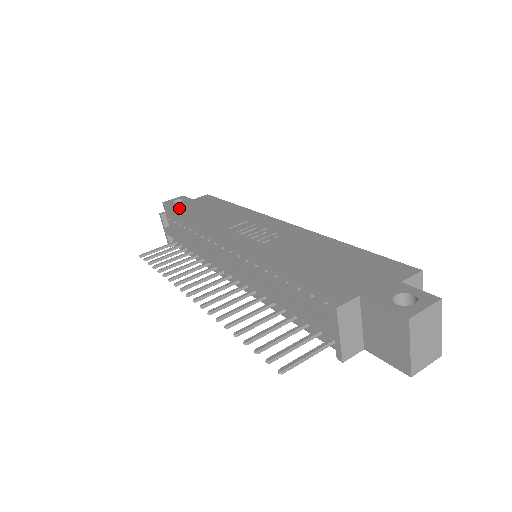
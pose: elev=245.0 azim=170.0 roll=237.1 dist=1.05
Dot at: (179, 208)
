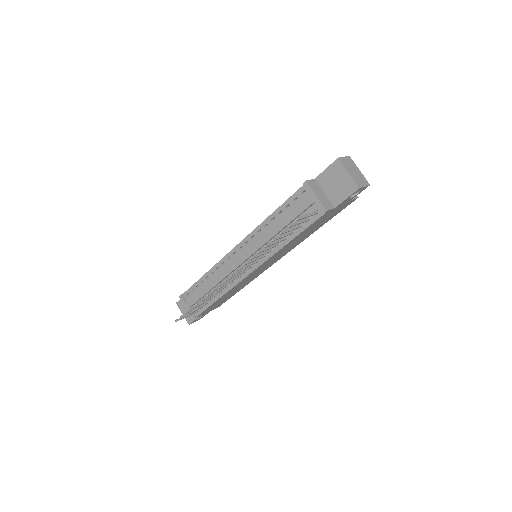
Dot at: occluded
